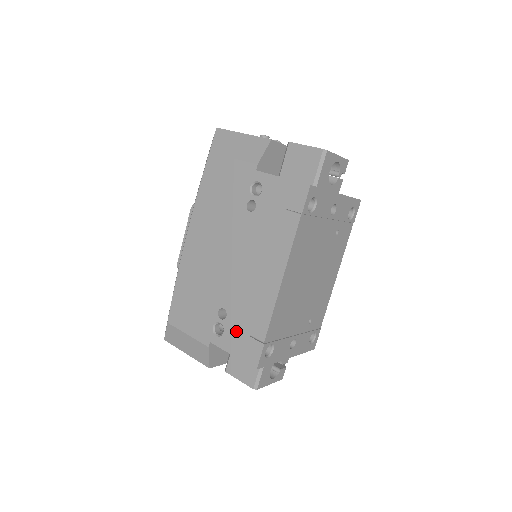
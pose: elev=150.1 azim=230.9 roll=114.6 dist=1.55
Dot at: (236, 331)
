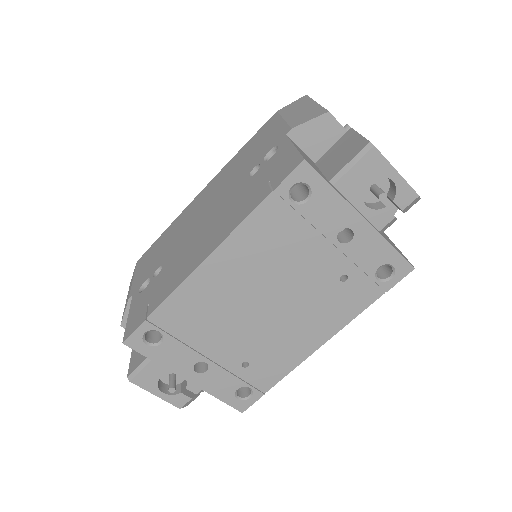
Dot at: (148, 294)
